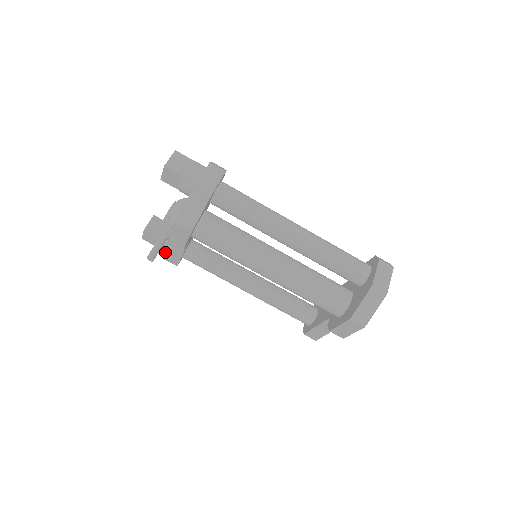
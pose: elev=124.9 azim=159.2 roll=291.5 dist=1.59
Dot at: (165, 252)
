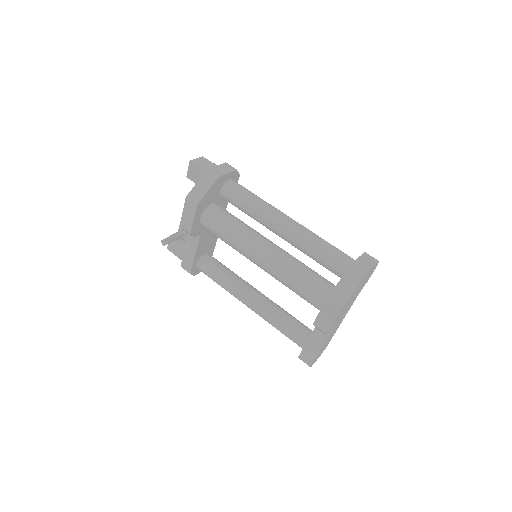
Dot at: occluded
